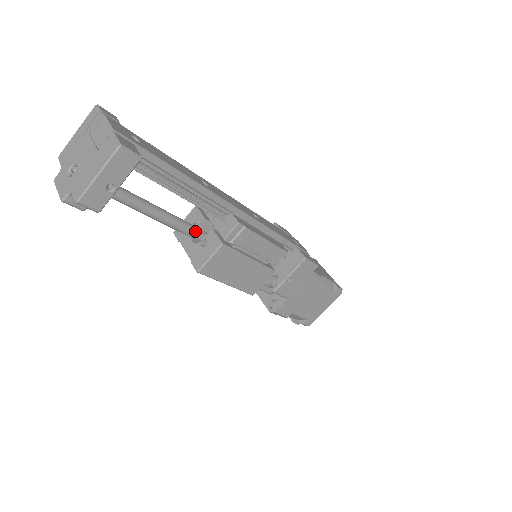
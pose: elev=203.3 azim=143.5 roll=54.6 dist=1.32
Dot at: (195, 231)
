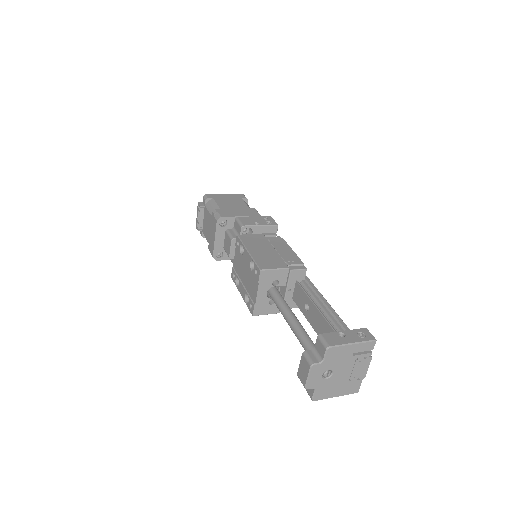
Dot at: occluded
